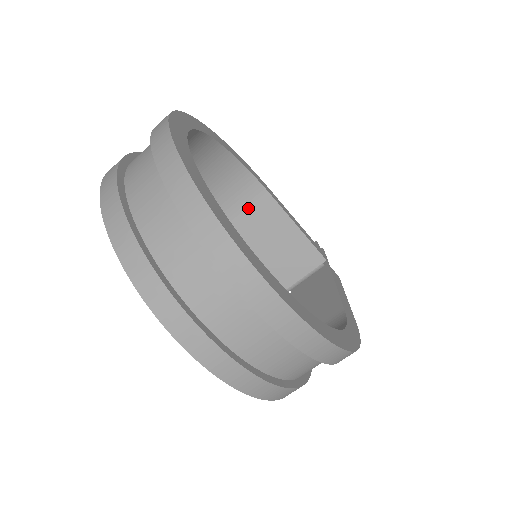
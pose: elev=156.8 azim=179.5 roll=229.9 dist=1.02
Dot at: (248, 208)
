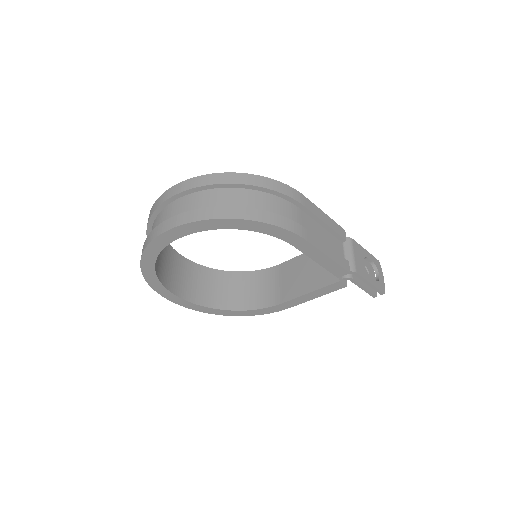
Dot at: (280, 280)
